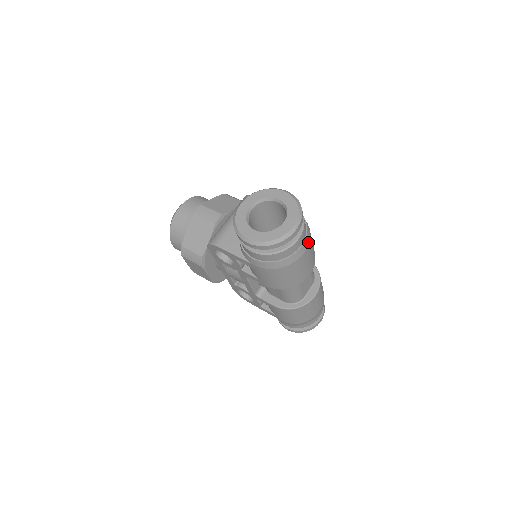
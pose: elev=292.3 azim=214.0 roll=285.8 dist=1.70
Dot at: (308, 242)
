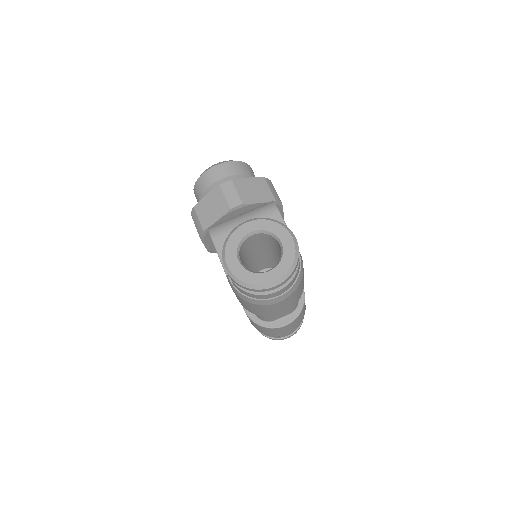
Dot at: (289, 295)
